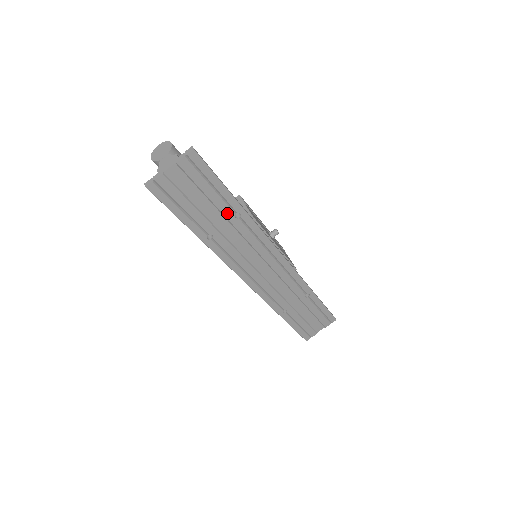
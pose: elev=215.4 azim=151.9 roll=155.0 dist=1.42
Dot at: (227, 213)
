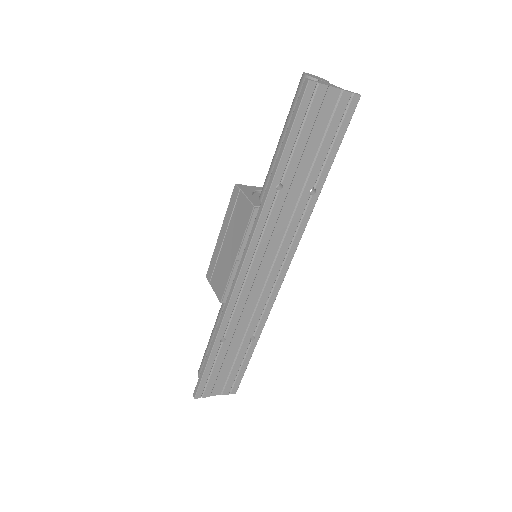
Dot at: (311, 180)
